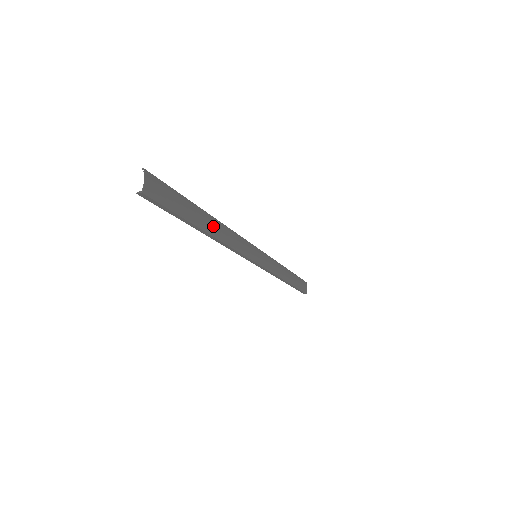
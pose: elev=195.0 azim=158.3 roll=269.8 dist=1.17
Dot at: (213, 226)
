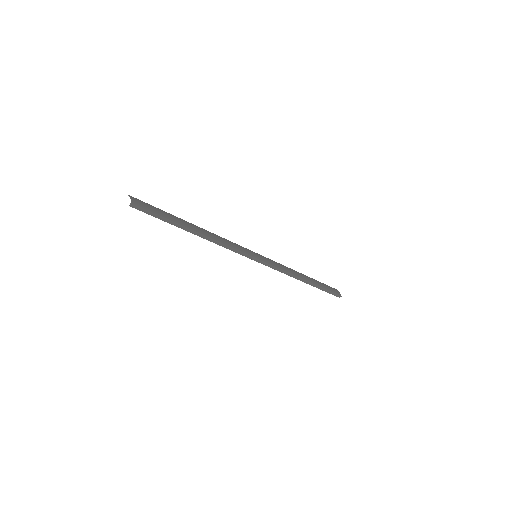
Dot at: (199, 230)
